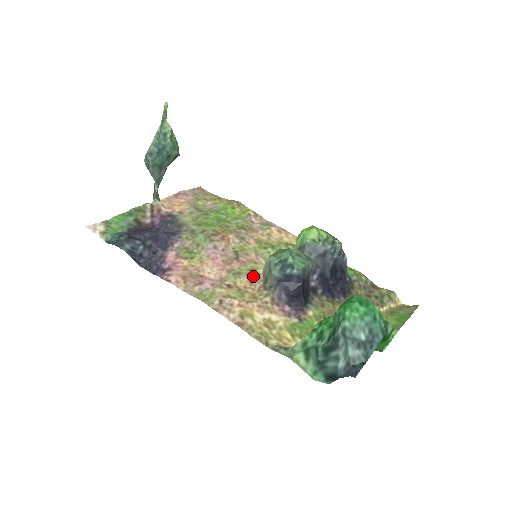
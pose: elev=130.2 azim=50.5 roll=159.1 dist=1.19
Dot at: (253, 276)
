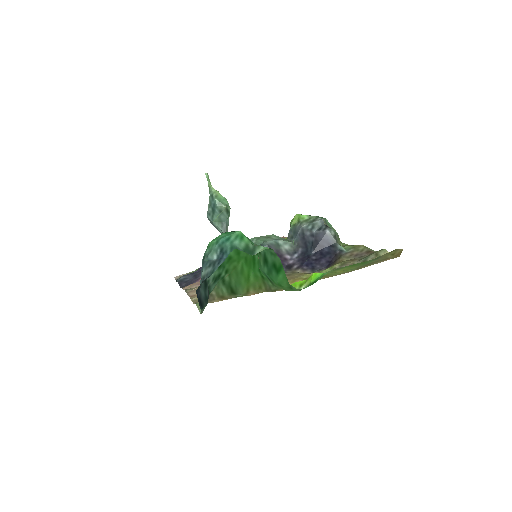
Dot at: occluded
